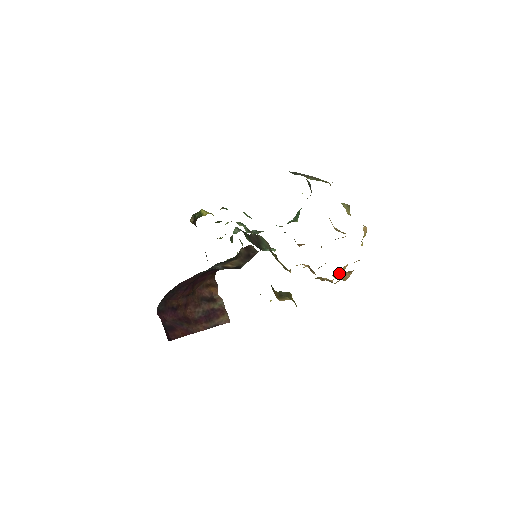
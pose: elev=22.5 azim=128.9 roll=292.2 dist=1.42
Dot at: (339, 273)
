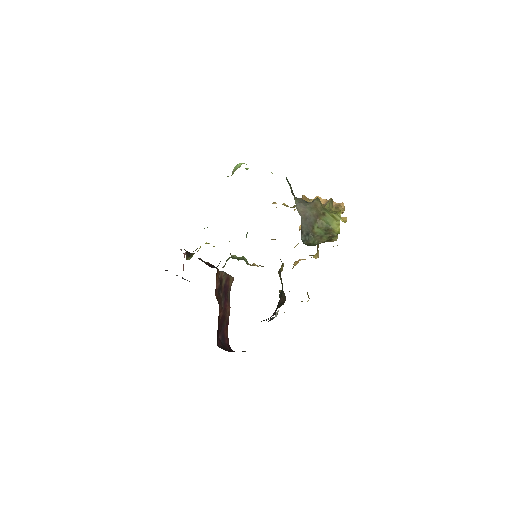
Dot at: occluded
